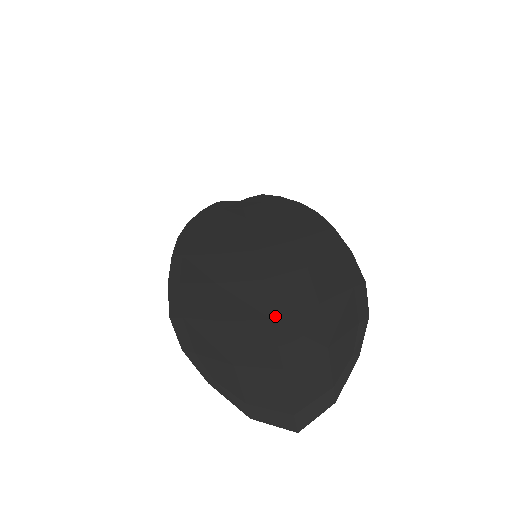
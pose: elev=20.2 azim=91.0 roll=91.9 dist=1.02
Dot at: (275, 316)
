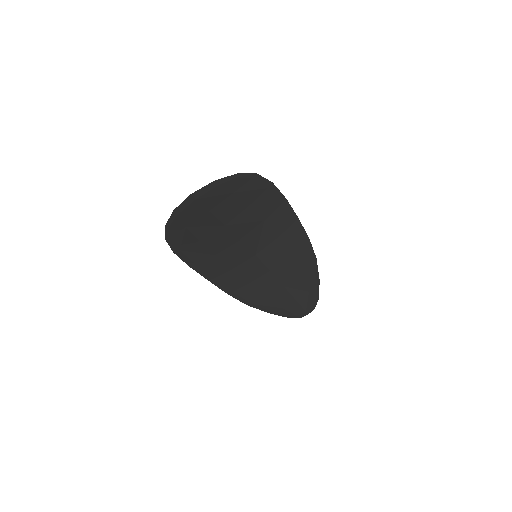
Dot at: (226, 222)
